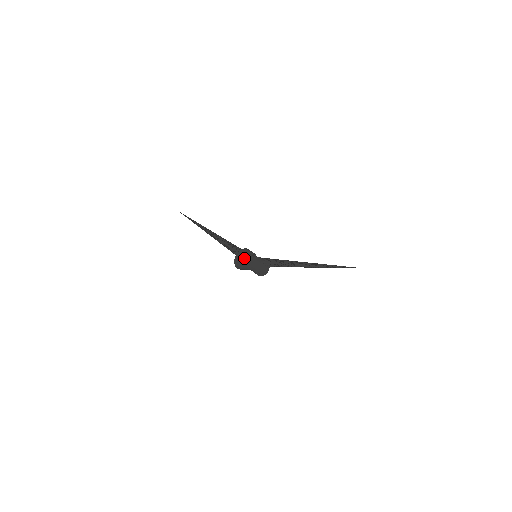
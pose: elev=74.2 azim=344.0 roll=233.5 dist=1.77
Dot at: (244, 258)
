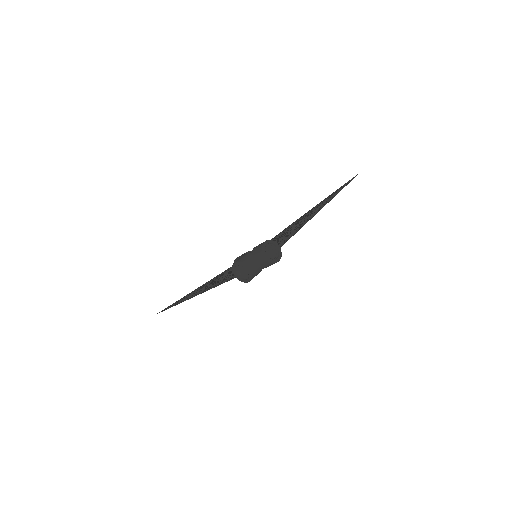
Dot at: (241, 263)
